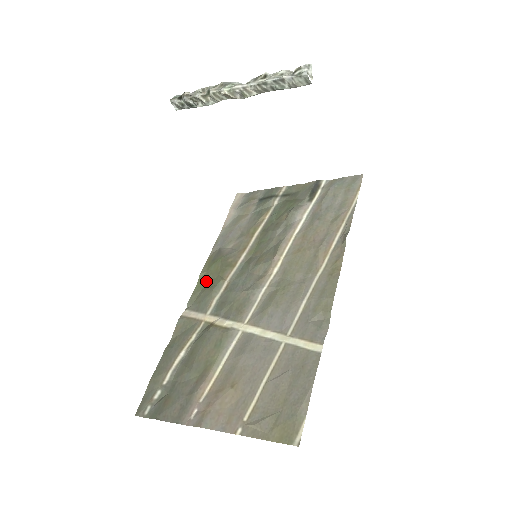
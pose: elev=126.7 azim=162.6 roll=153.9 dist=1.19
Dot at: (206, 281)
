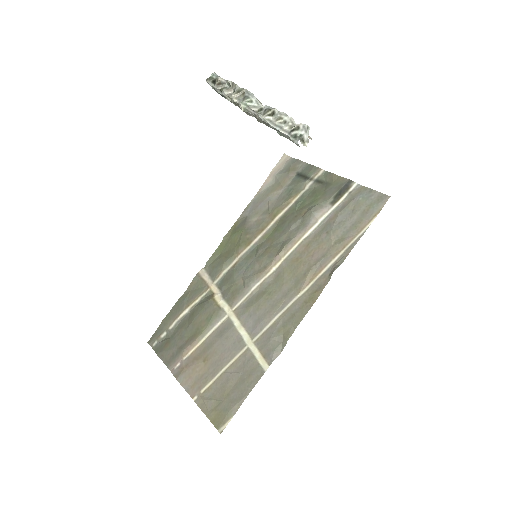
Dot at: (225, 248)
